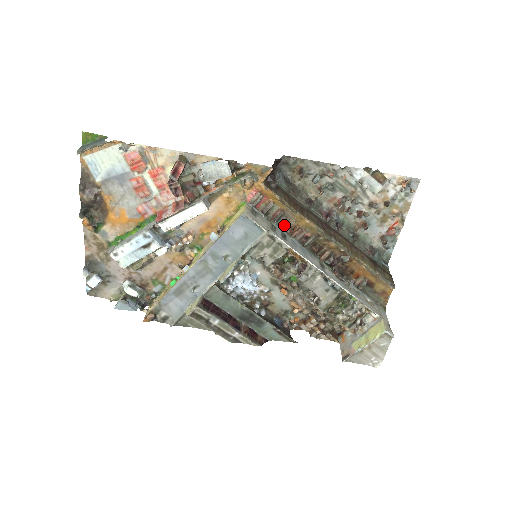
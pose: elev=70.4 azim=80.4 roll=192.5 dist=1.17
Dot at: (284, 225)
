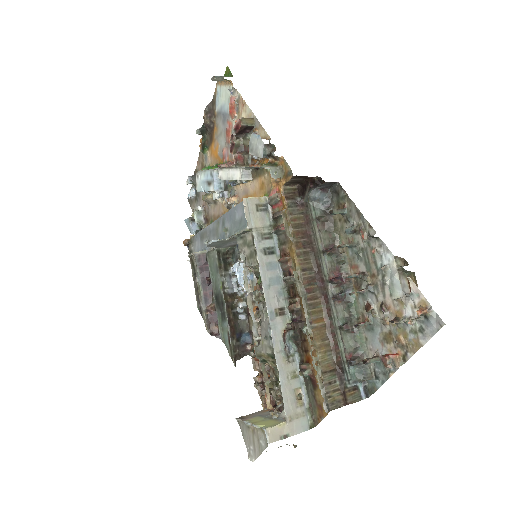
Dot at: (281, 244)
